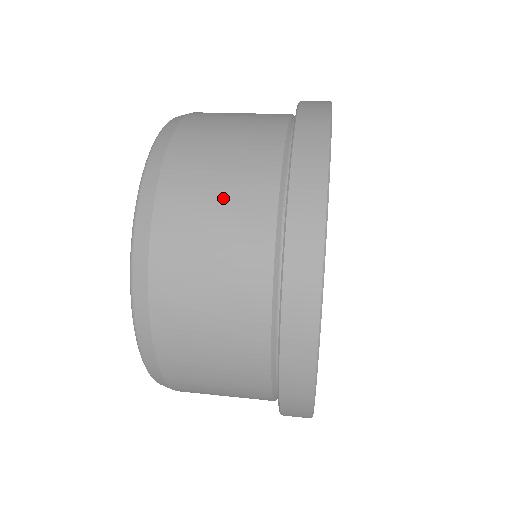
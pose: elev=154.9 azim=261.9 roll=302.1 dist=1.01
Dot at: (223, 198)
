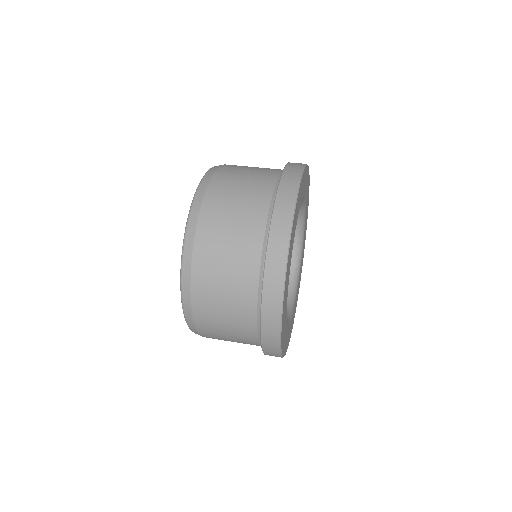
Dot at: (252, 172)
